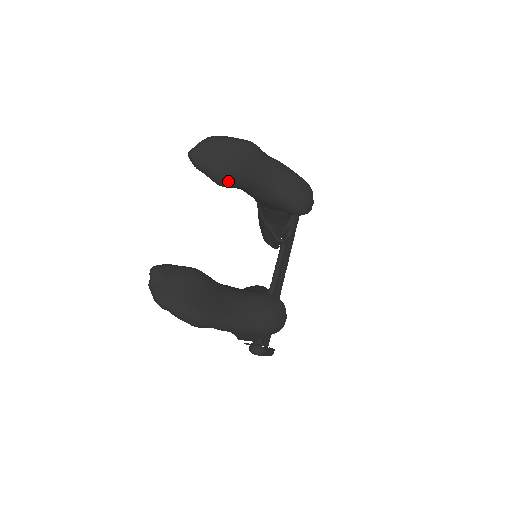
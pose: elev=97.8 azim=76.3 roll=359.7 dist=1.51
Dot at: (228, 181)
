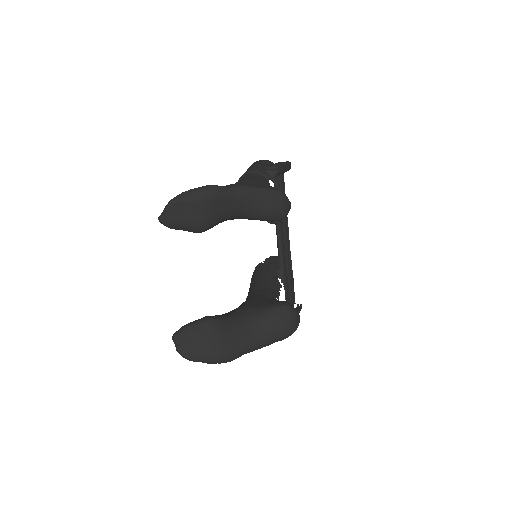
Dot at: (205, 229)
